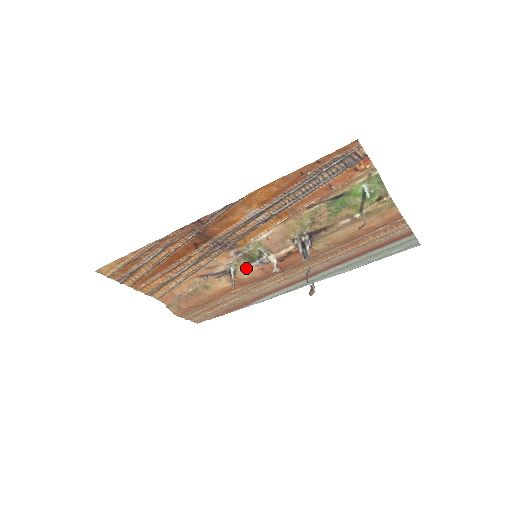
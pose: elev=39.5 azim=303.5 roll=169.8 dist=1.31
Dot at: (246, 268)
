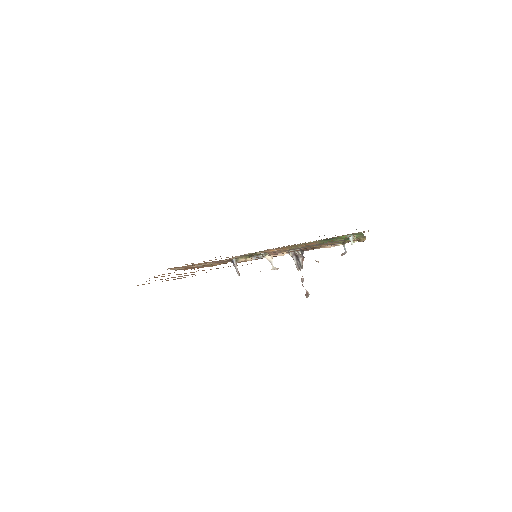
Dot at: (246, 260)
